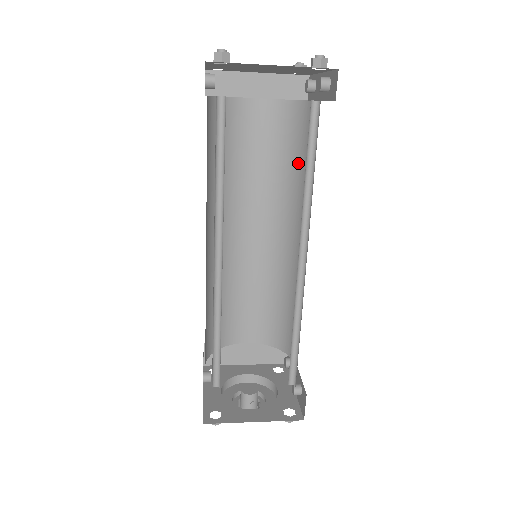
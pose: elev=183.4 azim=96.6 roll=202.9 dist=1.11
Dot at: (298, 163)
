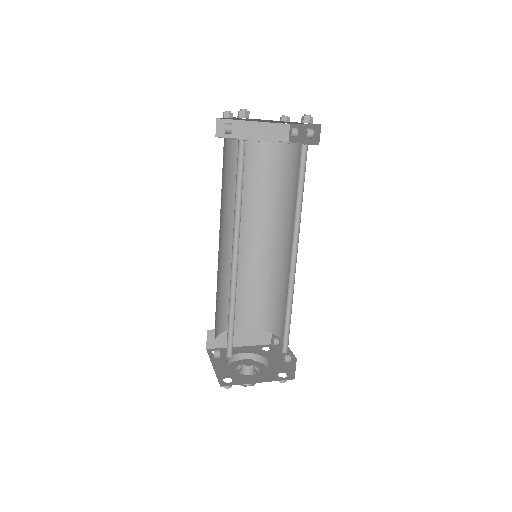
Dot at: (284, 187)
